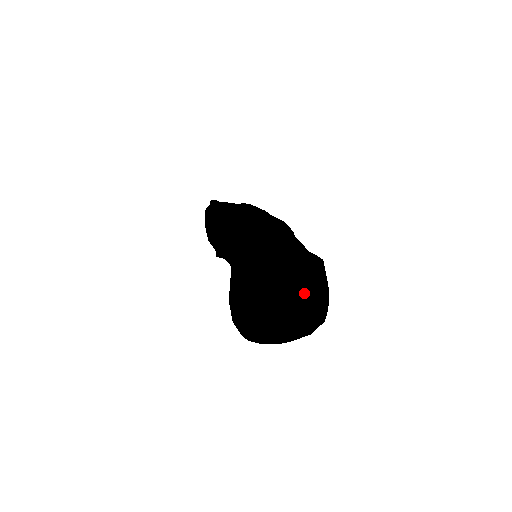
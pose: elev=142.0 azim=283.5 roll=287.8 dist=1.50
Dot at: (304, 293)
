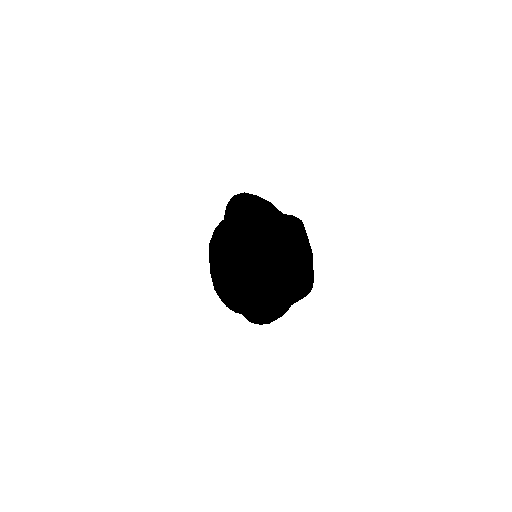
Dot at: (282, 250)
